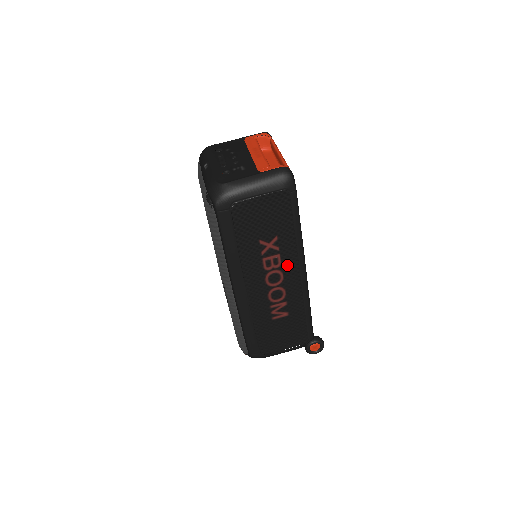
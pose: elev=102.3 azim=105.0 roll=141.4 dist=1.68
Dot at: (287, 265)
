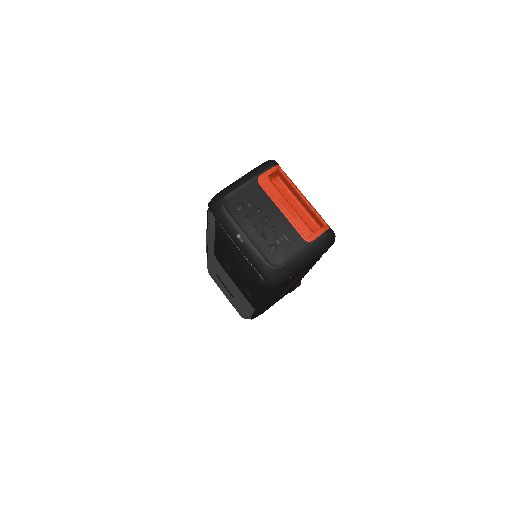
Dot at: occluded
